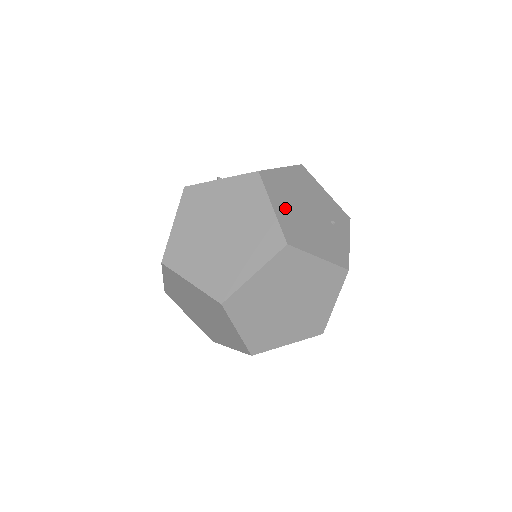
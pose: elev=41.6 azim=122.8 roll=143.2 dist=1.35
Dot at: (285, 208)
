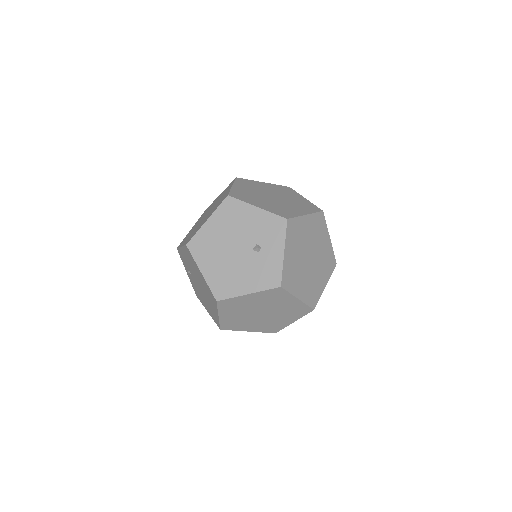
Dot at: occluded
